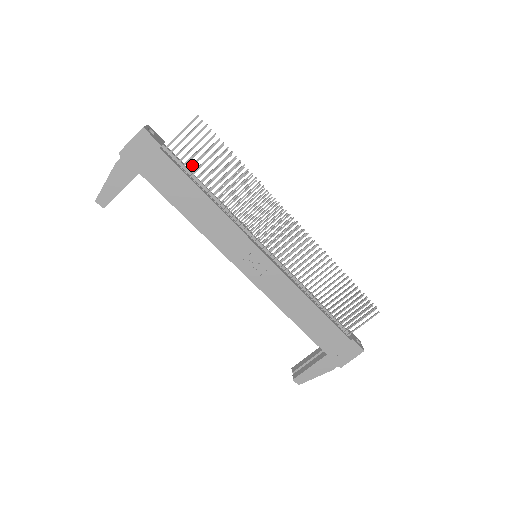
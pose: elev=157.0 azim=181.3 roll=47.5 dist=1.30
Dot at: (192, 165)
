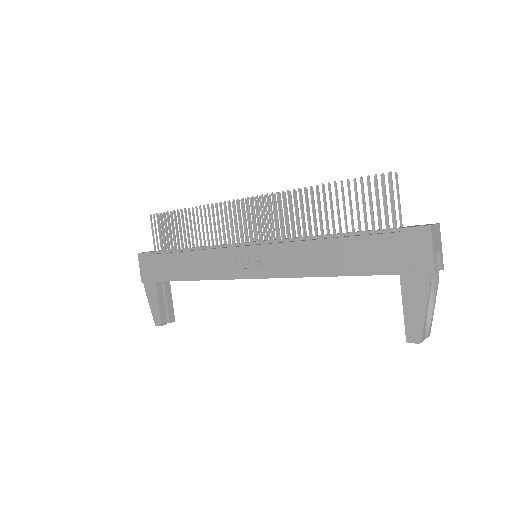
Dot at: (170, 244)
